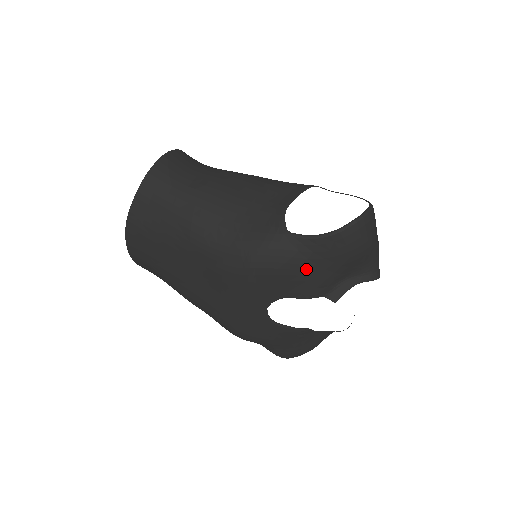
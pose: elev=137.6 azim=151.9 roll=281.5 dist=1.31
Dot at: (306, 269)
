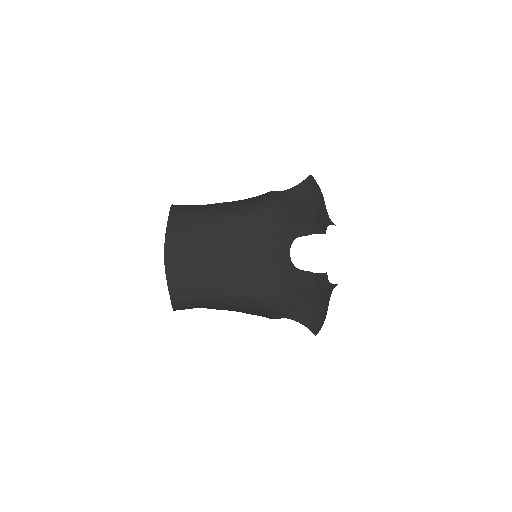
Dot at: (301, 208)
